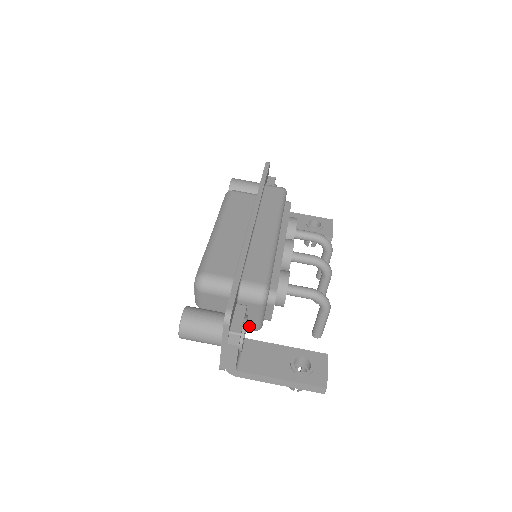
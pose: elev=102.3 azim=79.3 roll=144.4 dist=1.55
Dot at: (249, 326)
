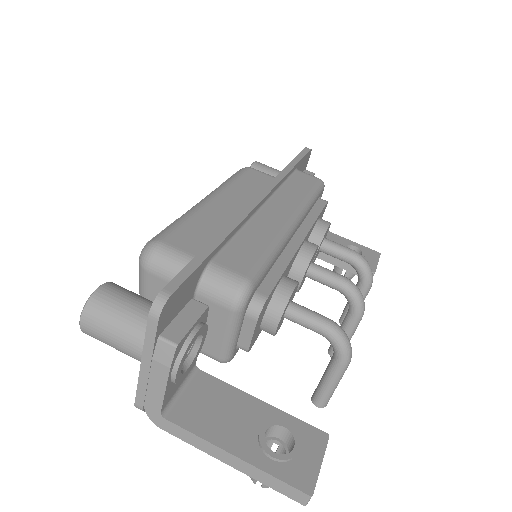
Dot at: (210, 350)
